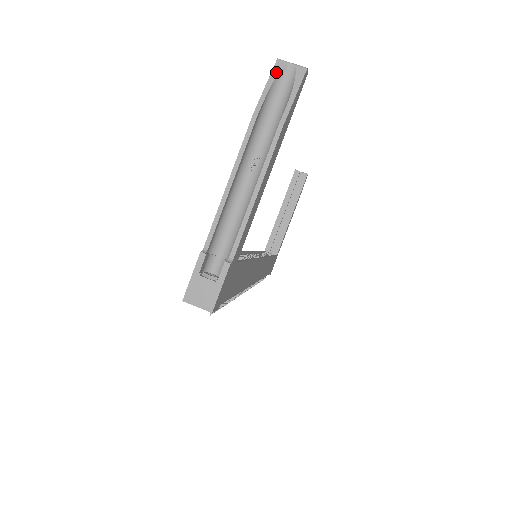
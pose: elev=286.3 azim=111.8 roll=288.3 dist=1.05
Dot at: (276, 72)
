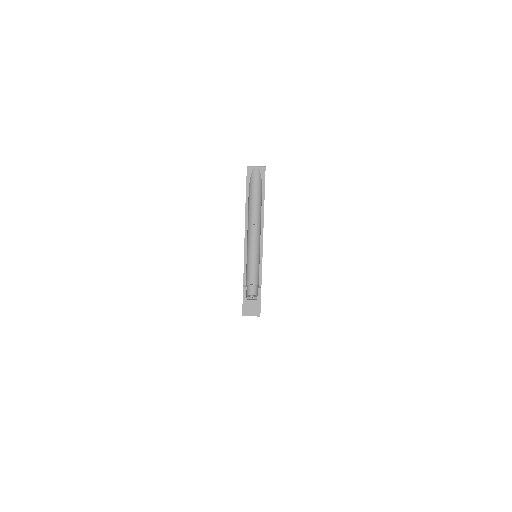
Dot at: (249, 175)
